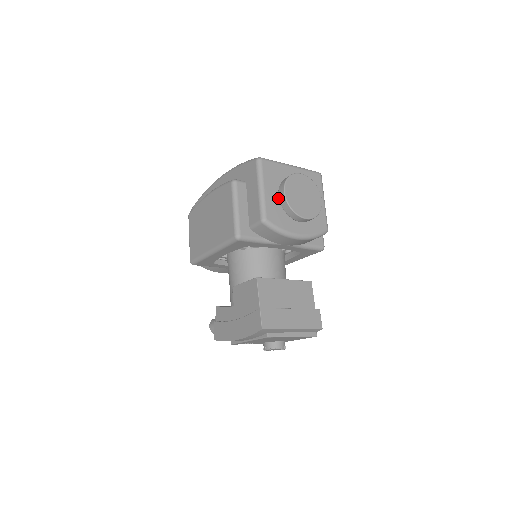
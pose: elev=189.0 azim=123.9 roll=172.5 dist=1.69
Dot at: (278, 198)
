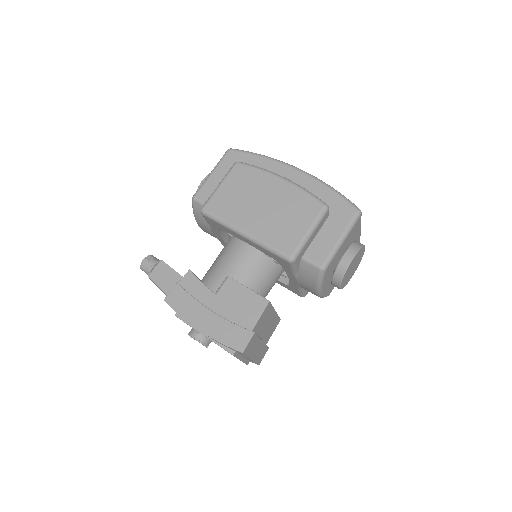
Dot at: (340, 254)
